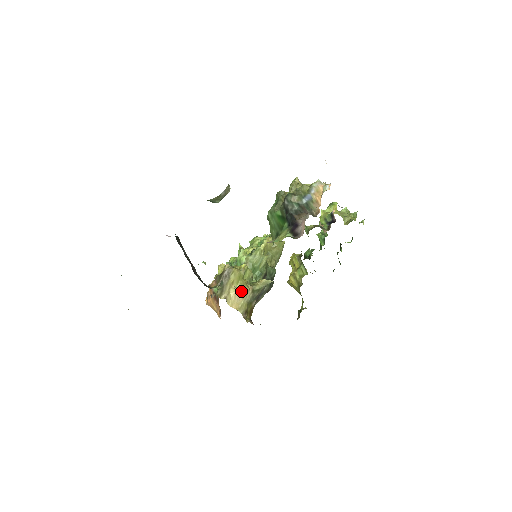
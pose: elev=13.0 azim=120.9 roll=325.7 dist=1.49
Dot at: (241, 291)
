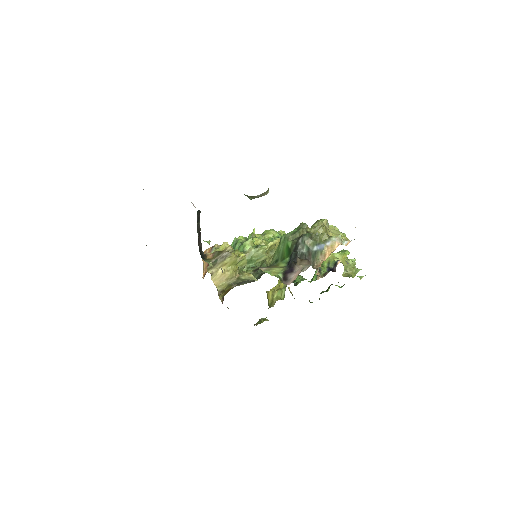
Dot at: (228, 274)
